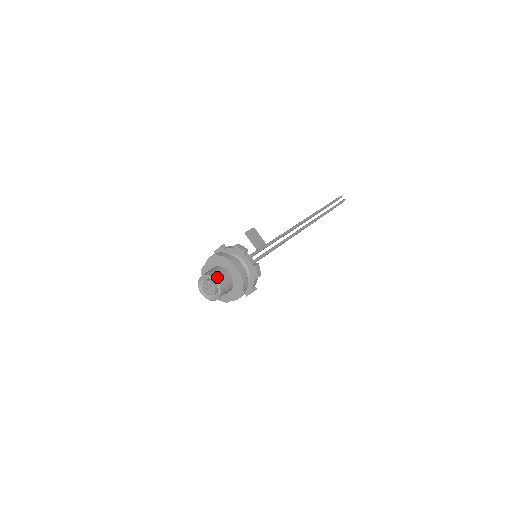
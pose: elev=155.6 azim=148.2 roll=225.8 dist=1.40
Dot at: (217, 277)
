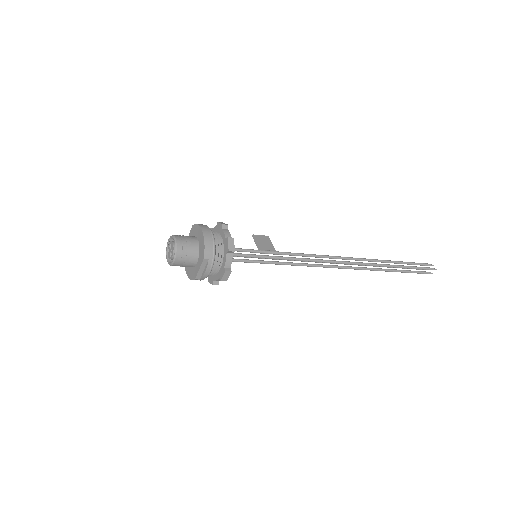
Dot at: (179, 237)
